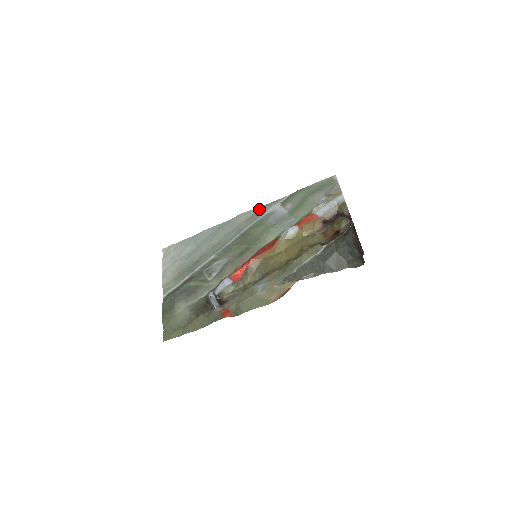
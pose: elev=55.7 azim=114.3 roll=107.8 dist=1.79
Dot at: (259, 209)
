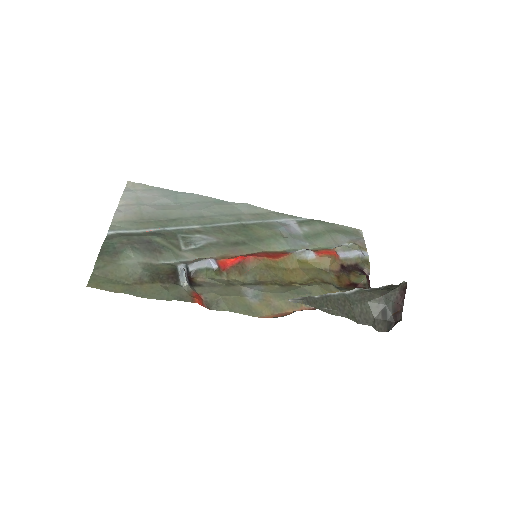
Dot at: (270, 212)
